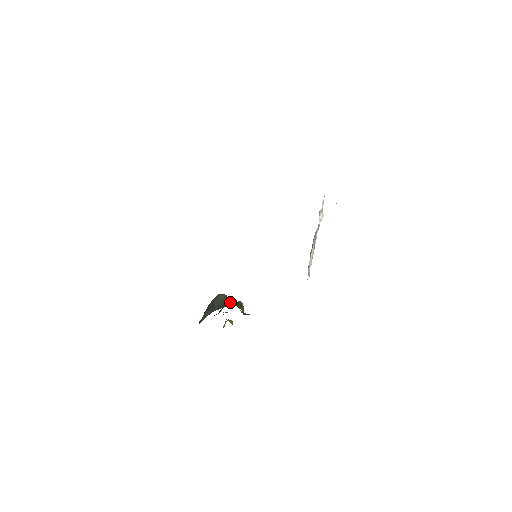
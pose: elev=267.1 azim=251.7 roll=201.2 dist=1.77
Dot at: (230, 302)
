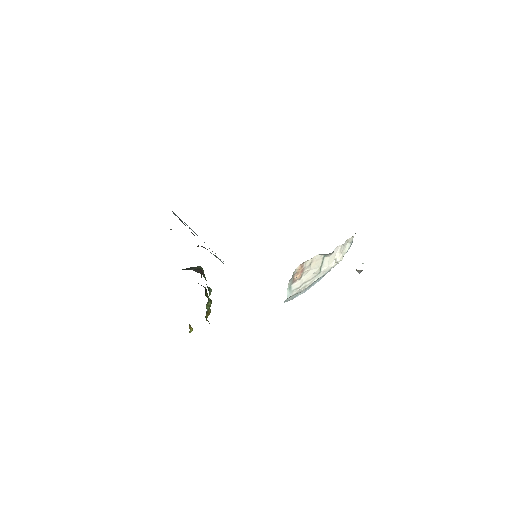
Dot at: (201, 272)
